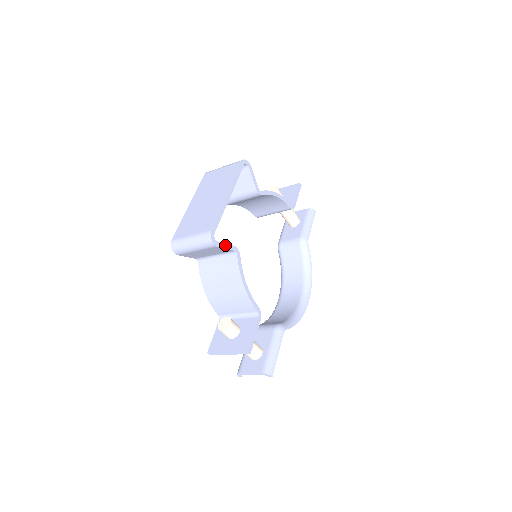
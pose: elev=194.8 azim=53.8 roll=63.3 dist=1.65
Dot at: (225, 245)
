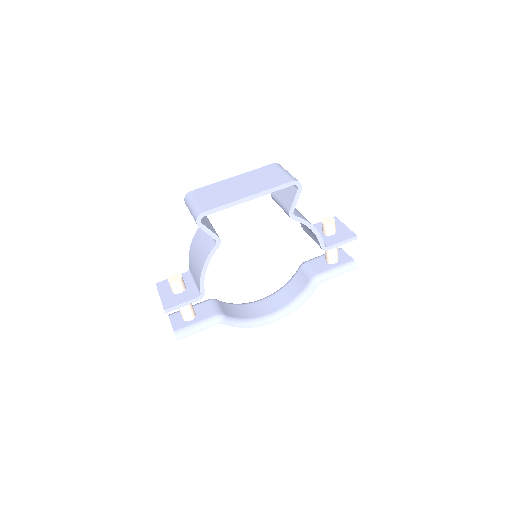
Dot at: (209, 230)
